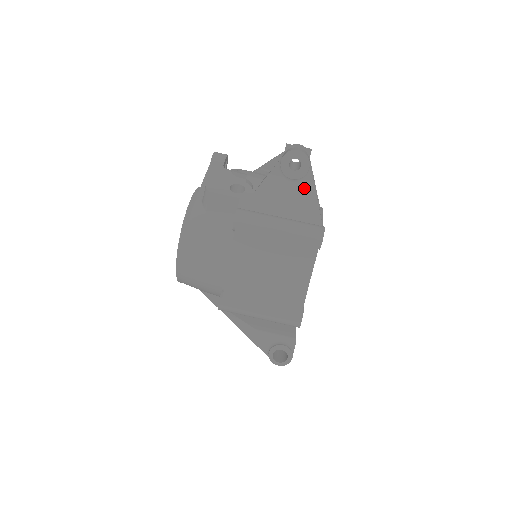
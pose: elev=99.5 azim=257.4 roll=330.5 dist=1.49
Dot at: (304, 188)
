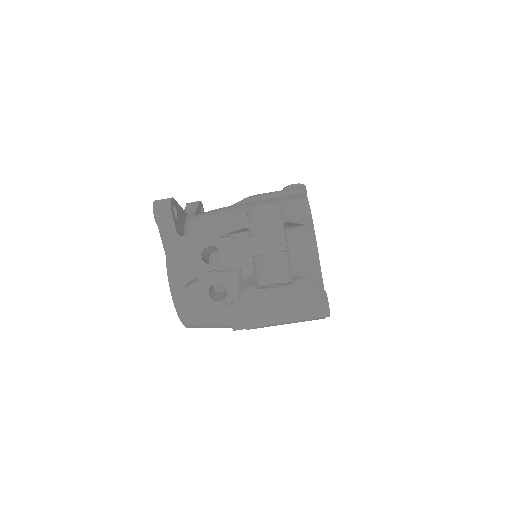
Dot at: (293, 283)
